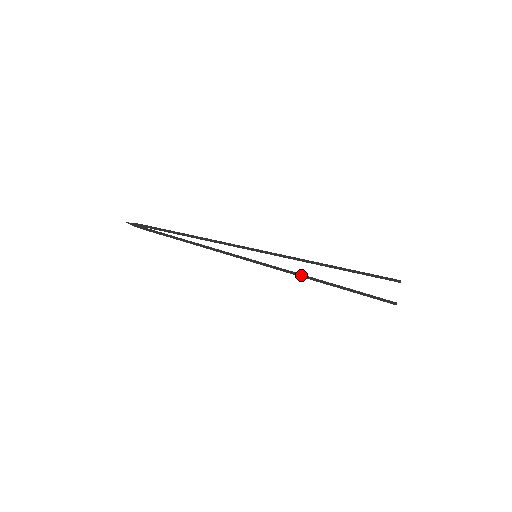
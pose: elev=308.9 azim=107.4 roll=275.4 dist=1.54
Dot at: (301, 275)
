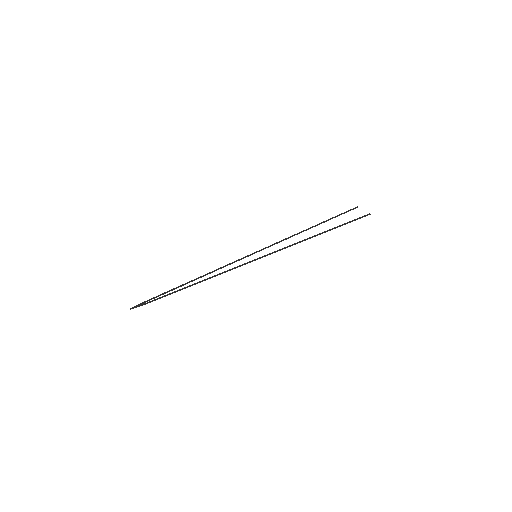
Dot at: (298, 242)
